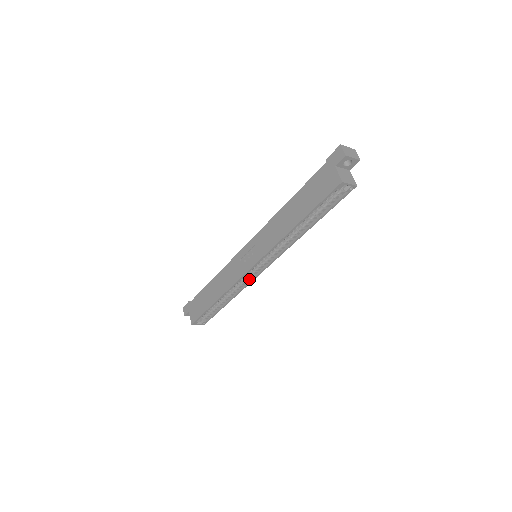
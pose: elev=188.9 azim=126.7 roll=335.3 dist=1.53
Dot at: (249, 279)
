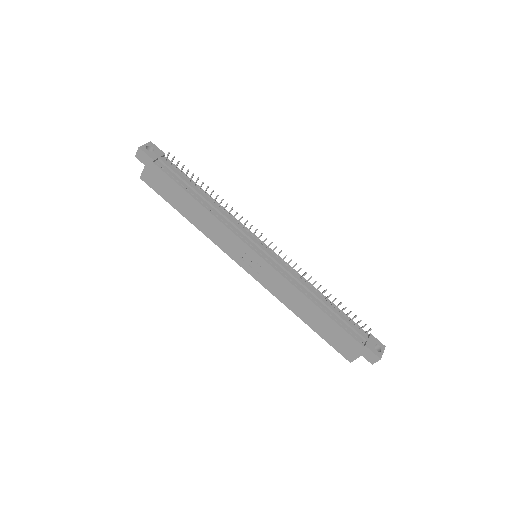
Dot at: occluded
